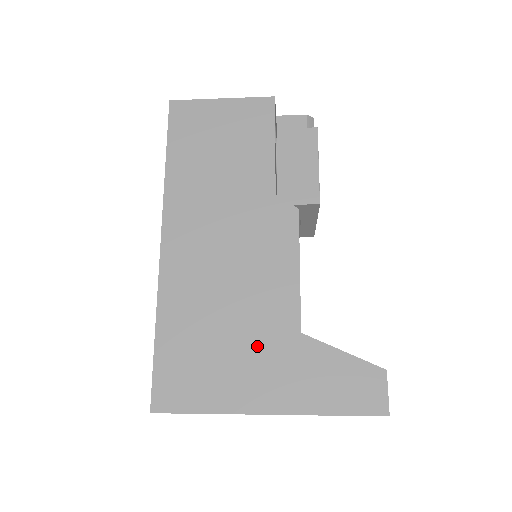
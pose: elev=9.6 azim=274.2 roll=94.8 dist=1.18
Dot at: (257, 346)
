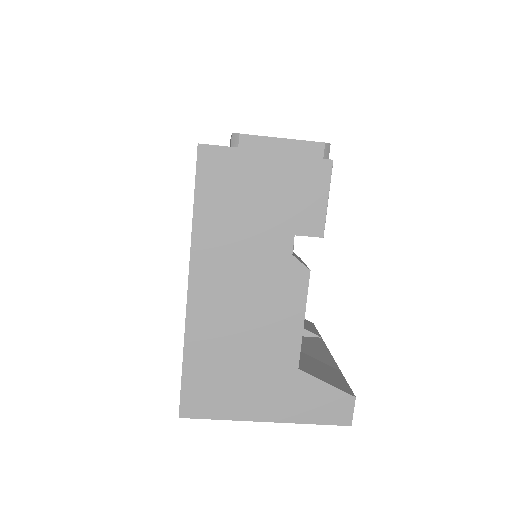
Dot at: (264, 376)
